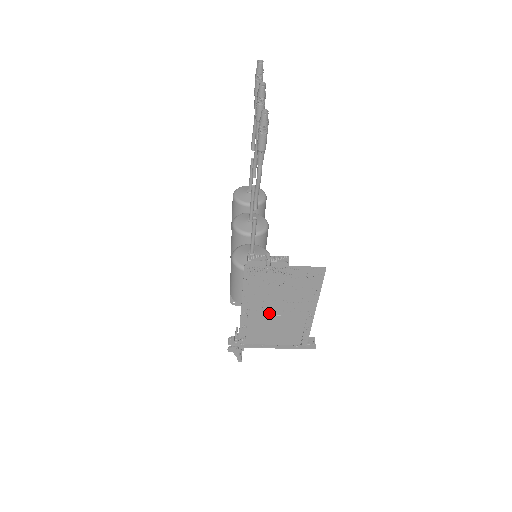
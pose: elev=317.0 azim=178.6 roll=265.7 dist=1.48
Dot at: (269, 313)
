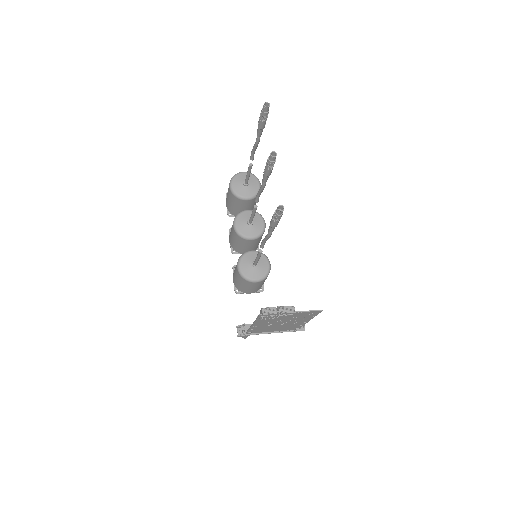
Dot at: (273, 324)
